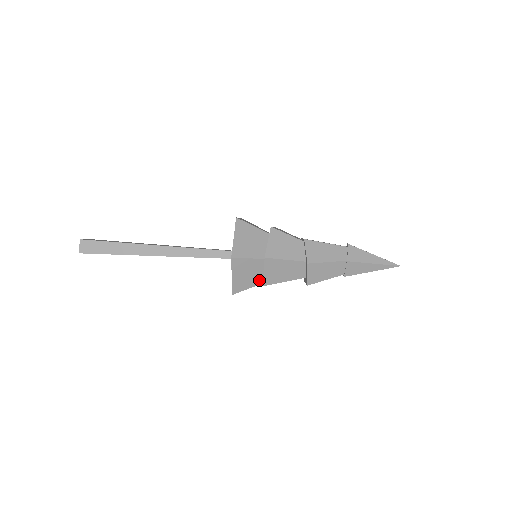
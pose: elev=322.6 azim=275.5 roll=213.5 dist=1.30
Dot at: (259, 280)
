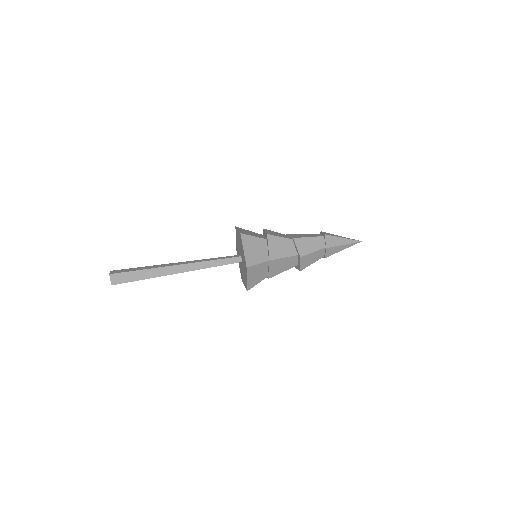
Dot at: (265, 276)
